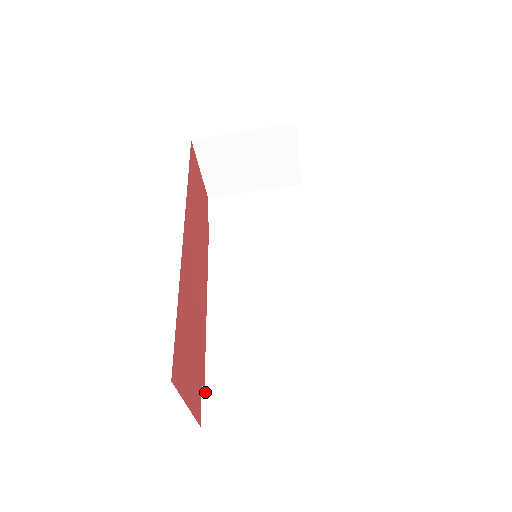
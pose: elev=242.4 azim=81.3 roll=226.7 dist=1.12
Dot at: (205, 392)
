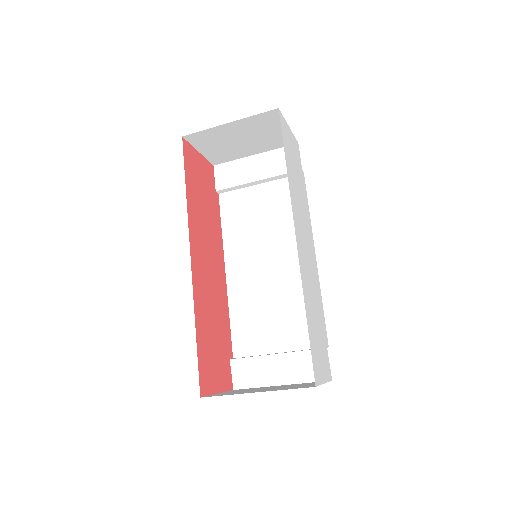
Dot at: (233, 364)
